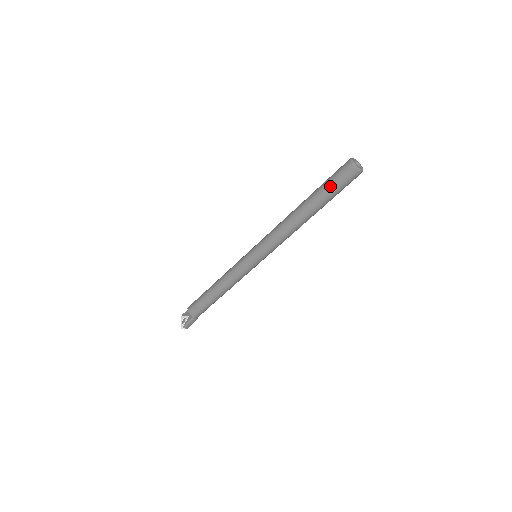
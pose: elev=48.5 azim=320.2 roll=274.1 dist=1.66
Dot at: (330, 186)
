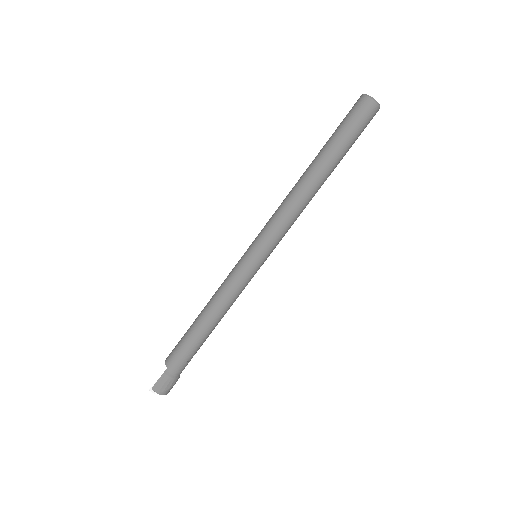
Dot at: (339, 128)
